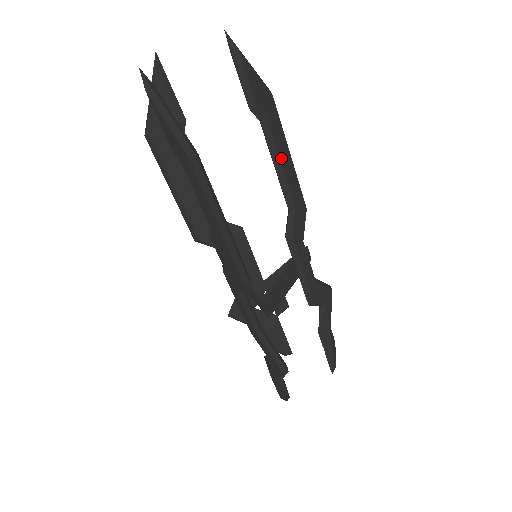
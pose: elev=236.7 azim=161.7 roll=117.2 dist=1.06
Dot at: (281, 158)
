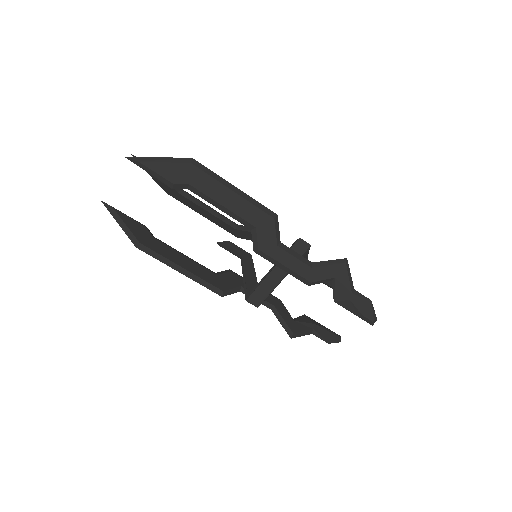
Dot at: (220, 201)
